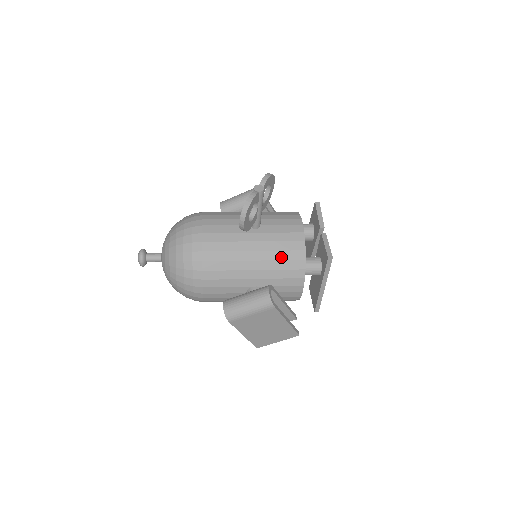
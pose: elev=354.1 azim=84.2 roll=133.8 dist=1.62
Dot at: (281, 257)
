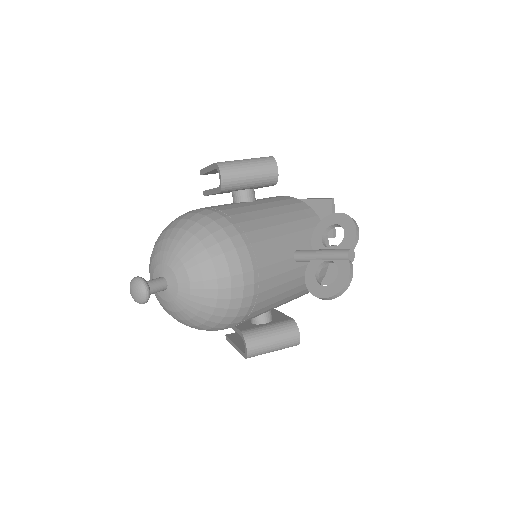
Dot at: occluded
